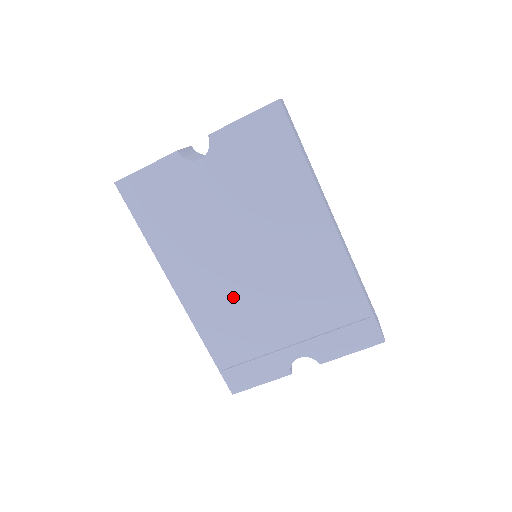
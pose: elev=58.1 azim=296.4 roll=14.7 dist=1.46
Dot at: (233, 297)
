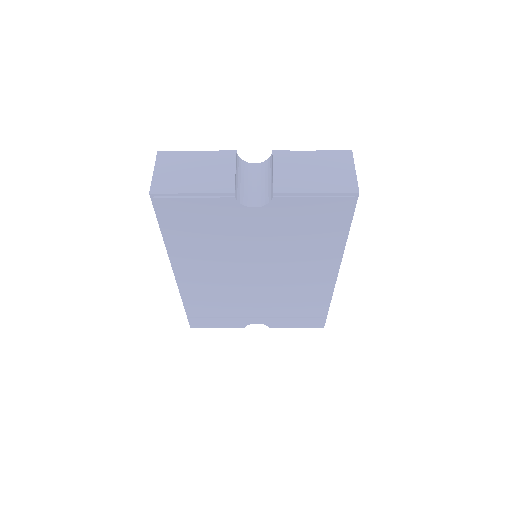
Dot at: (225, 287)
